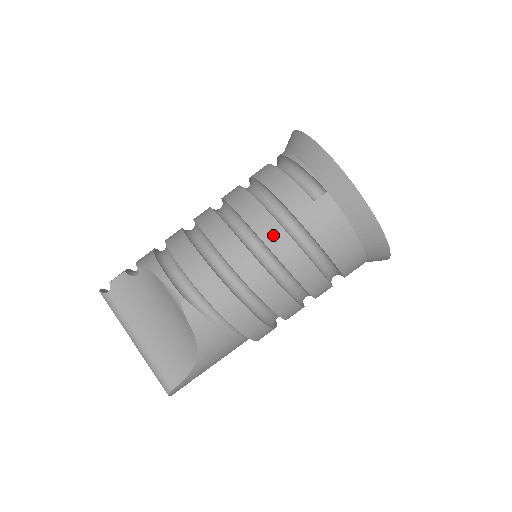
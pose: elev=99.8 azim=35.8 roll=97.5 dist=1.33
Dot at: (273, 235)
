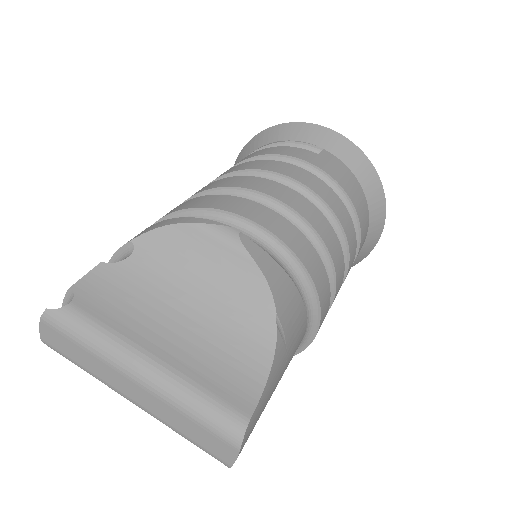
Dot at: (302, 175)
